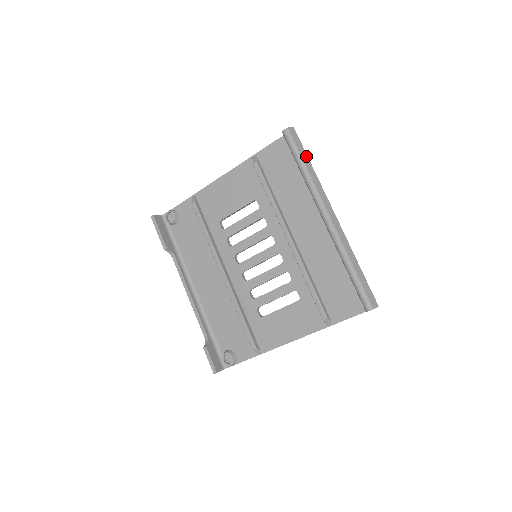
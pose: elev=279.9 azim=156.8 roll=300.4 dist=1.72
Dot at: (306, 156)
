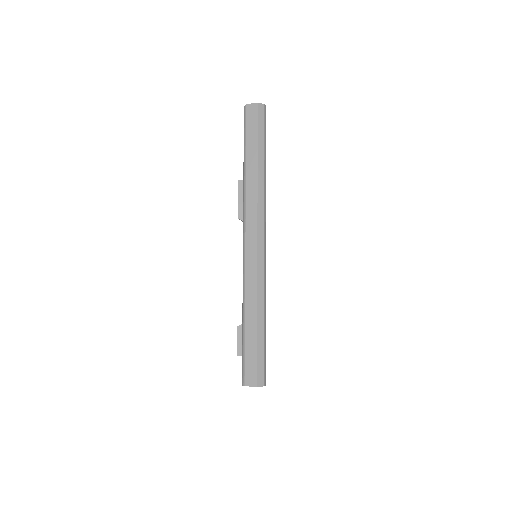
Dot at: (255, 148)
